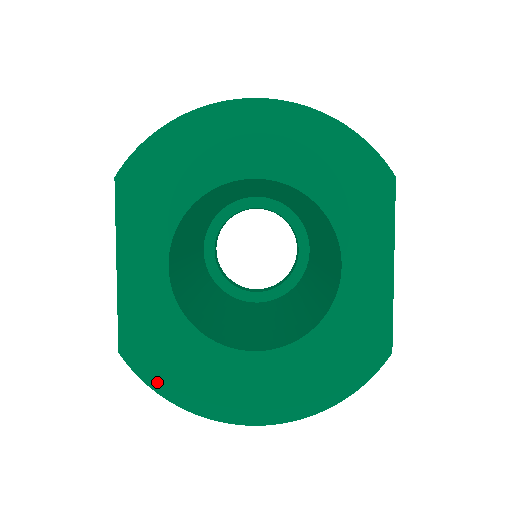
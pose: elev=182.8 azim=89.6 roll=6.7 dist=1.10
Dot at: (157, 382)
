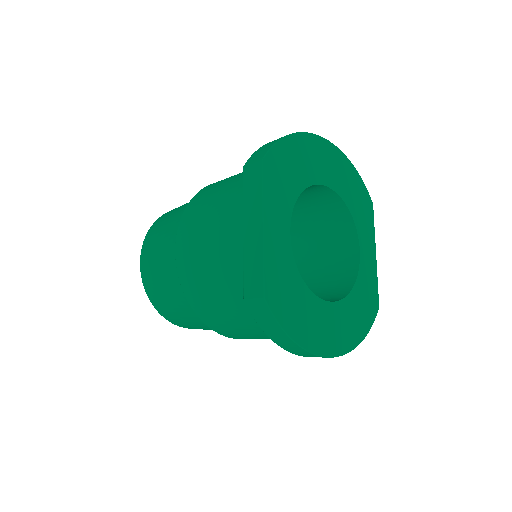
Dot at: (286, 323)
